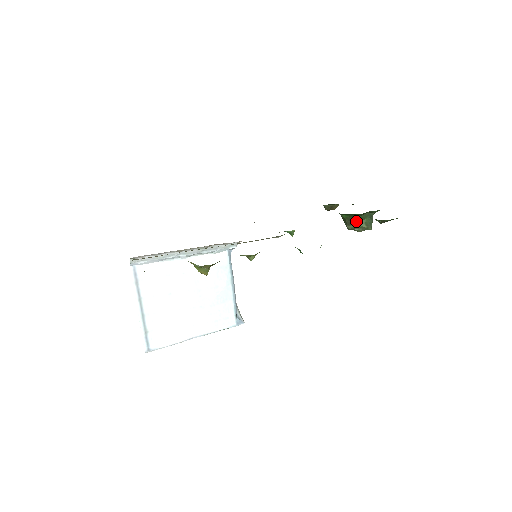
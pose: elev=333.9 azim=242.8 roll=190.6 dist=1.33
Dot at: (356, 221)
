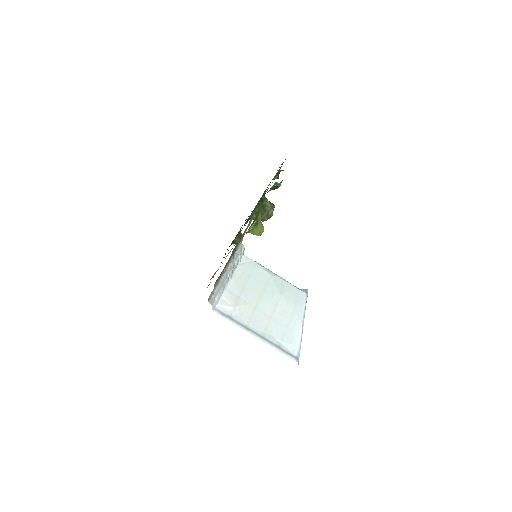
Dot at: (264, 207)
